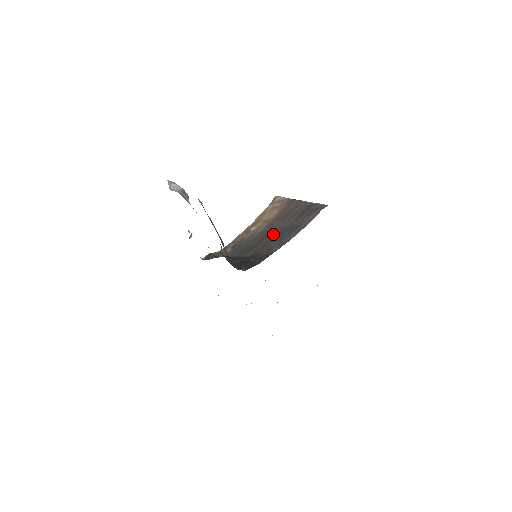
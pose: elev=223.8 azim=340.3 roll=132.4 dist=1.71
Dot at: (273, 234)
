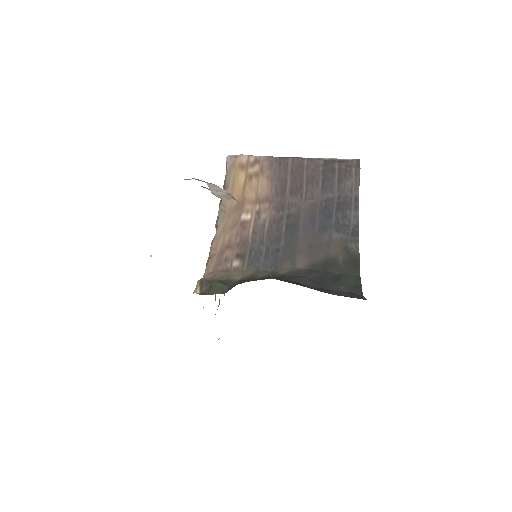
Dot at: (308, 220)
